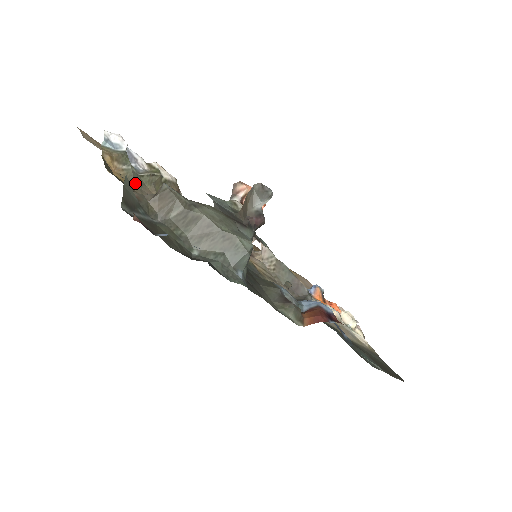
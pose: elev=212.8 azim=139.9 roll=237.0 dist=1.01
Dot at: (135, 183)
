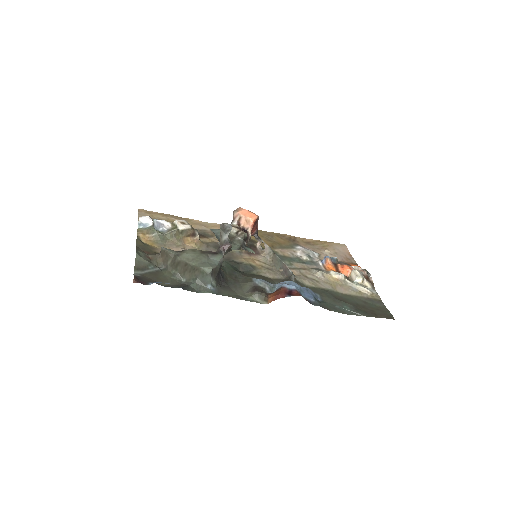
Dot at: (161, 242)
